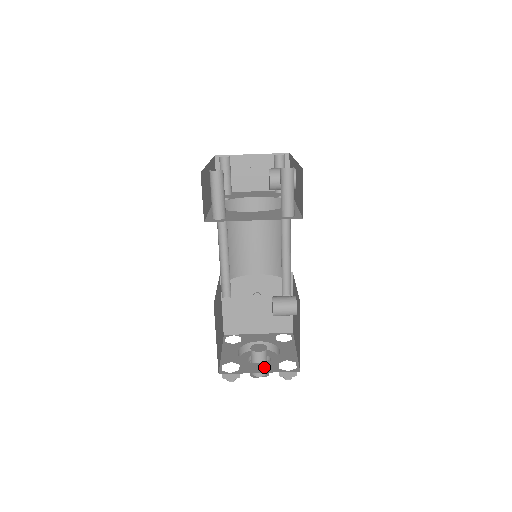
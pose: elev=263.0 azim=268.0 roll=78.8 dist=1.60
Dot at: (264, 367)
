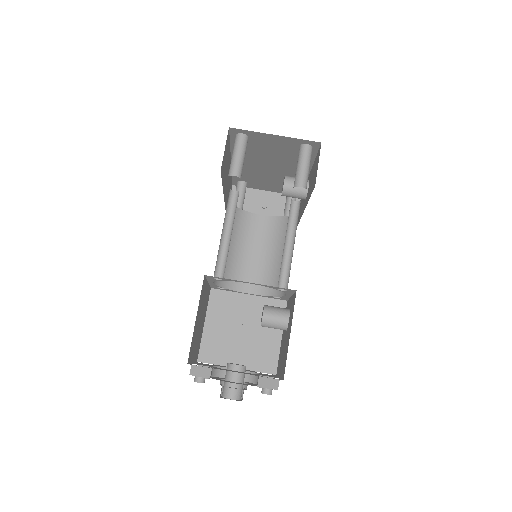
Dot at: (241, 372)
